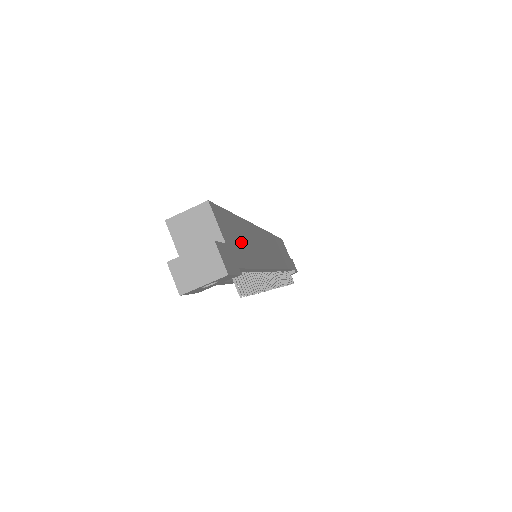
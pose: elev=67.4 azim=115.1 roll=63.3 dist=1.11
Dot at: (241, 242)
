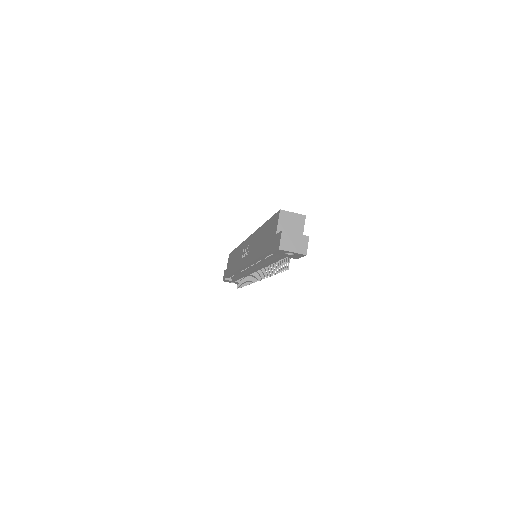
Dot at: occluded
